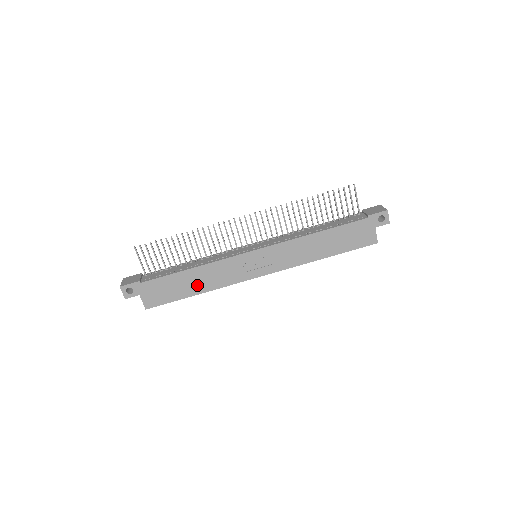
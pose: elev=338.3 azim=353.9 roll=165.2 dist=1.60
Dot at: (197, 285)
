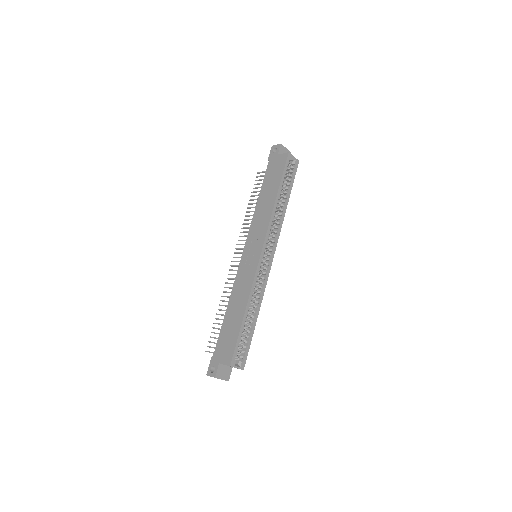
Dot at: (239, 310)
